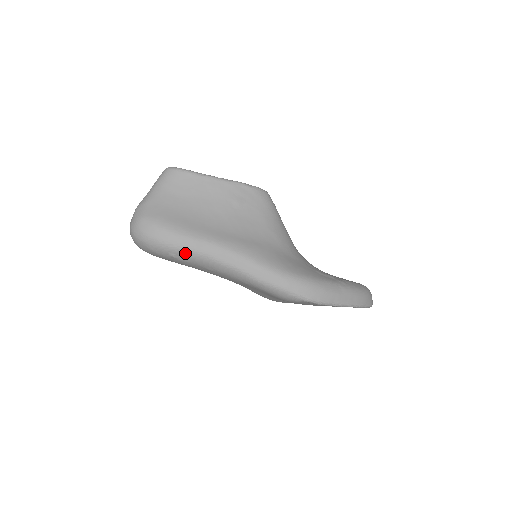
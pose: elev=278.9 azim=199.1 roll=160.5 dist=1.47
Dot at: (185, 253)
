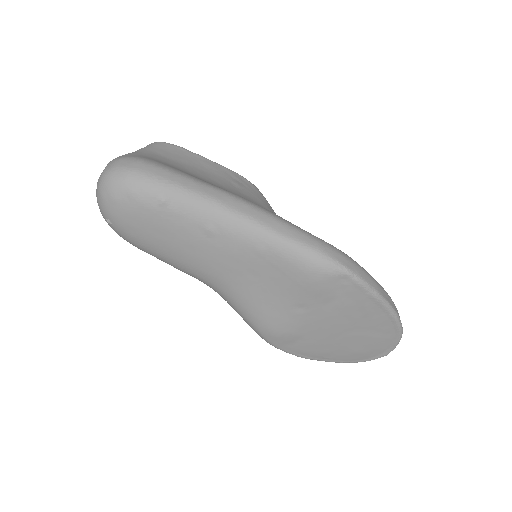
Dot at: (183, 195)
